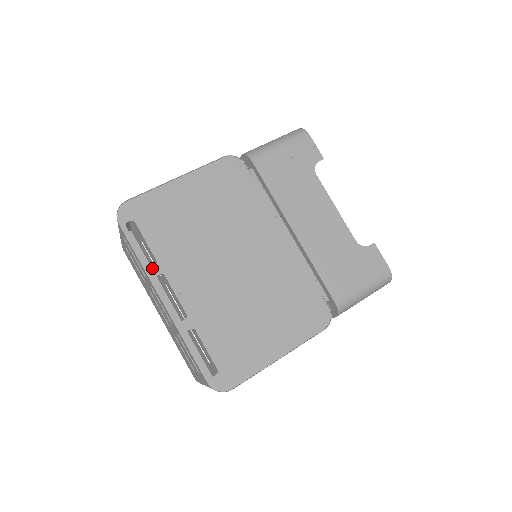
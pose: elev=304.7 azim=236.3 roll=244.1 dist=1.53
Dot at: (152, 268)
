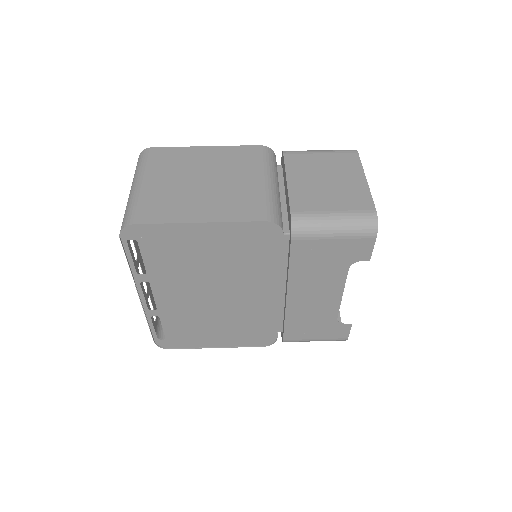
Dot at: (140, 276)
